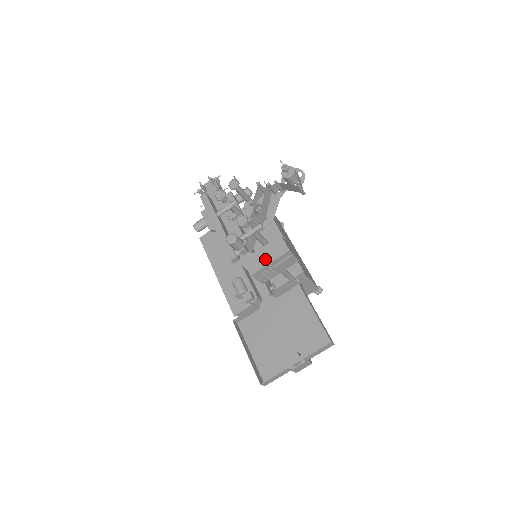
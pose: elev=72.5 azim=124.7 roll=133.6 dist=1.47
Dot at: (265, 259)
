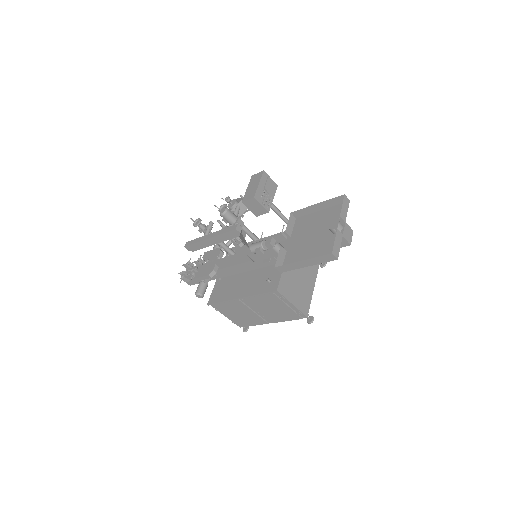
Dot at: (254, 187)
